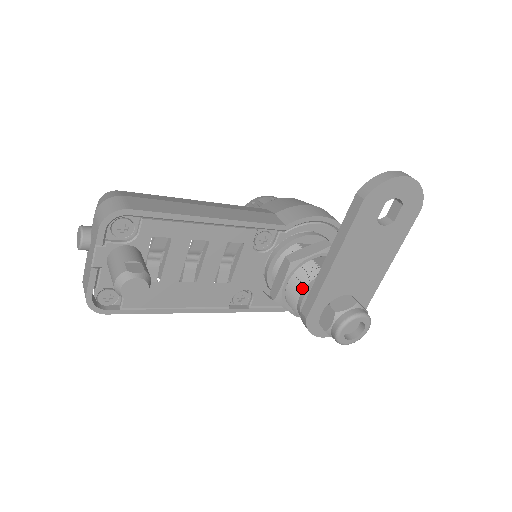
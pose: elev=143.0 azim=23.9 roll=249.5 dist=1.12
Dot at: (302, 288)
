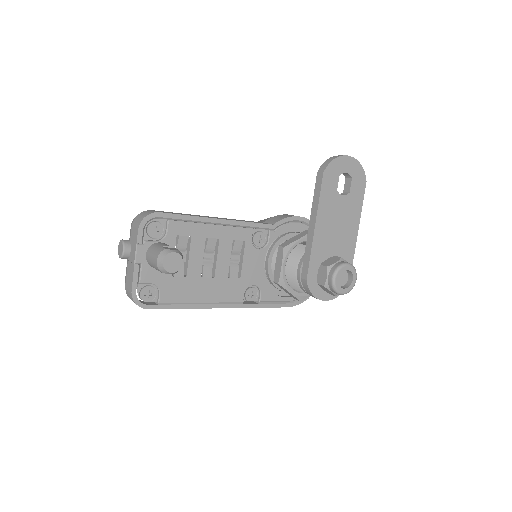
Dot at: (297, 262)
